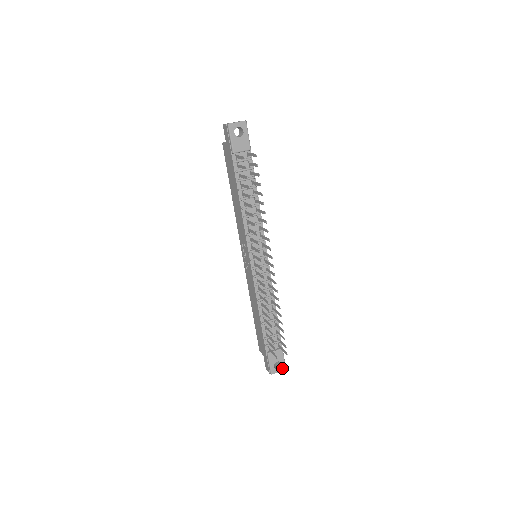
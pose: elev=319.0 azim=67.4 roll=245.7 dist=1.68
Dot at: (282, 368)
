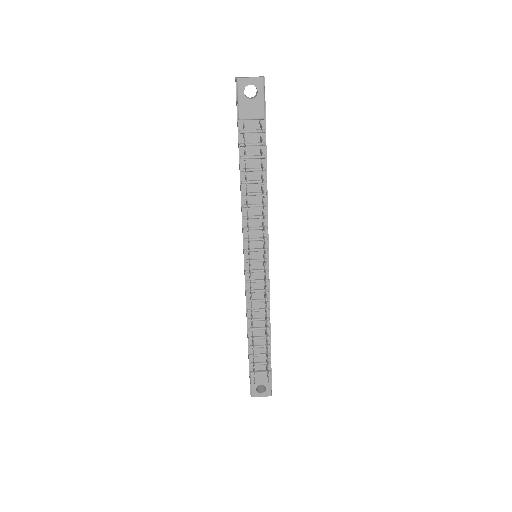
Dot at: (266, 393)
